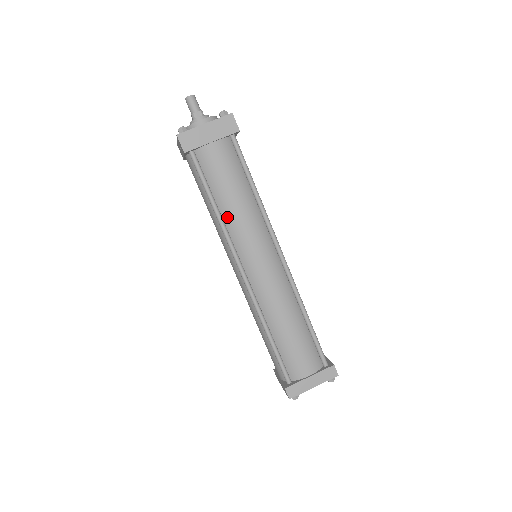
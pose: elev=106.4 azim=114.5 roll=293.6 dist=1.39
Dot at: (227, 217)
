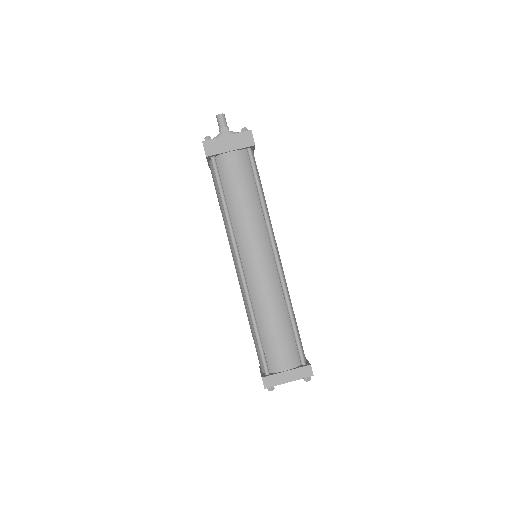
Dot at: (234, 216)
